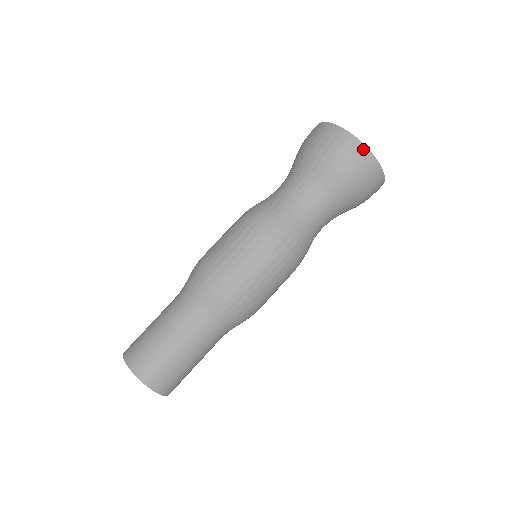
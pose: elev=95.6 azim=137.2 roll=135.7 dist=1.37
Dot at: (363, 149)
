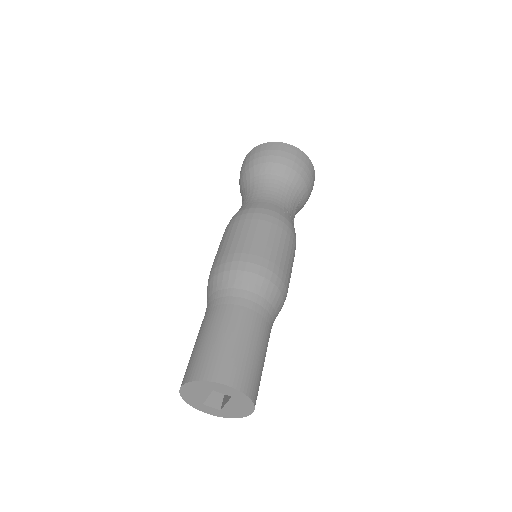
Dot at: (269, 144)
